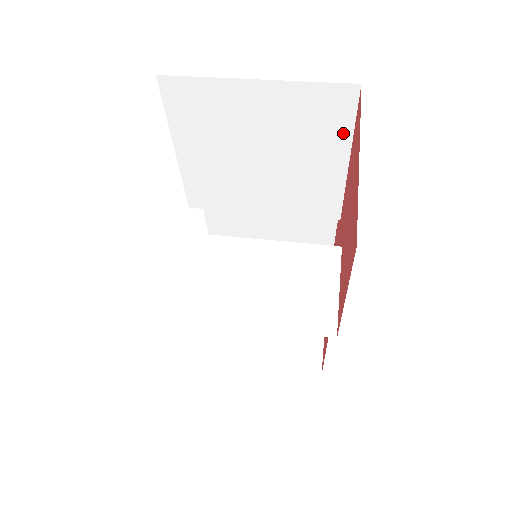
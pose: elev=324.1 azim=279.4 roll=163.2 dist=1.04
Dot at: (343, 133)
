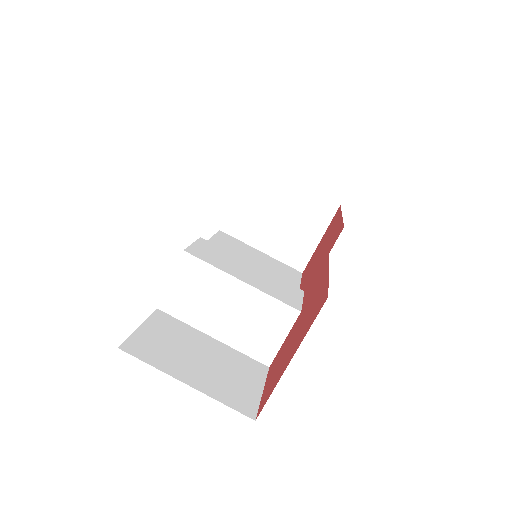
Dot at: occluded
